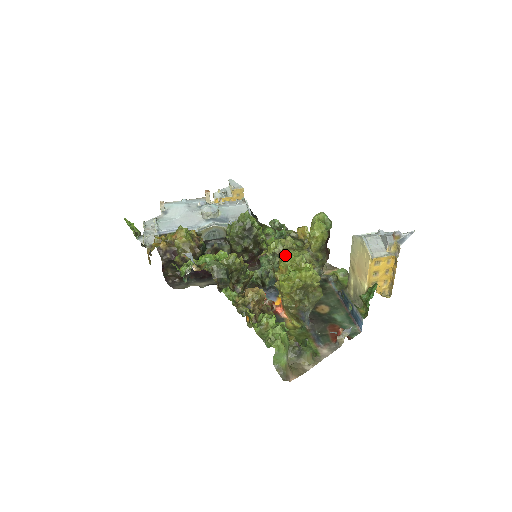
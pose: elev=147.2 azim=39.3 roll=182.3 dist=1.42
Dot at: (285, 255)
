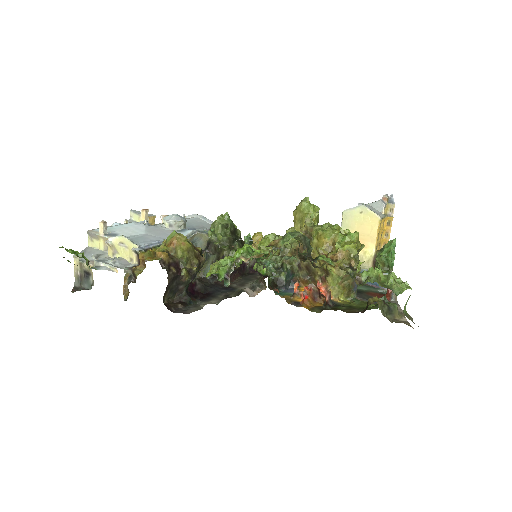
Dot at: (322, 228)
